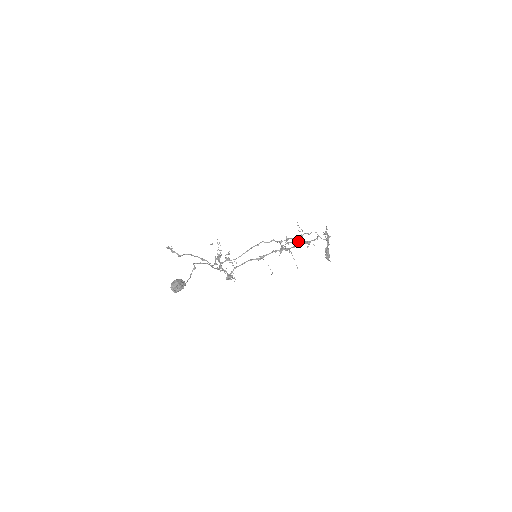
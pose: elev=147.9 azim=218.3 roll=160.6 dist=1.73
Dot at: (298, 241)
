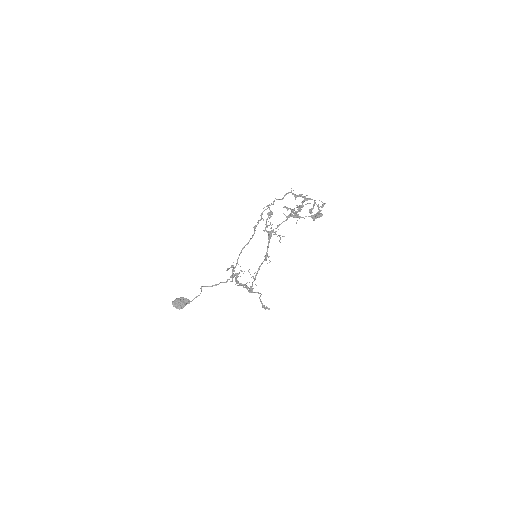
Dot at: (269, 217)
